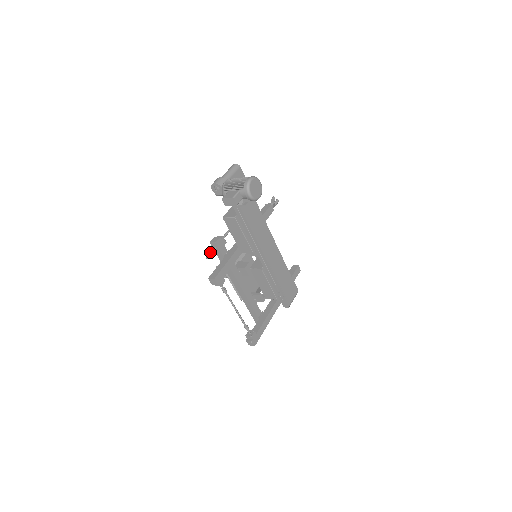
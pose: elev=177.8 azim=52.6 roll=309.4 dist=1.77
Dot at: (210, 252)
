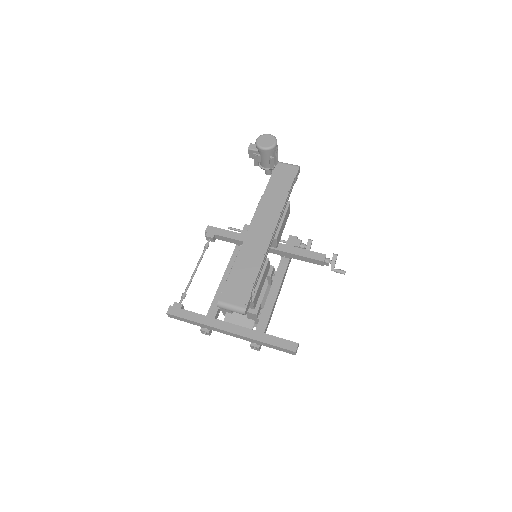
Dot at: occluded
